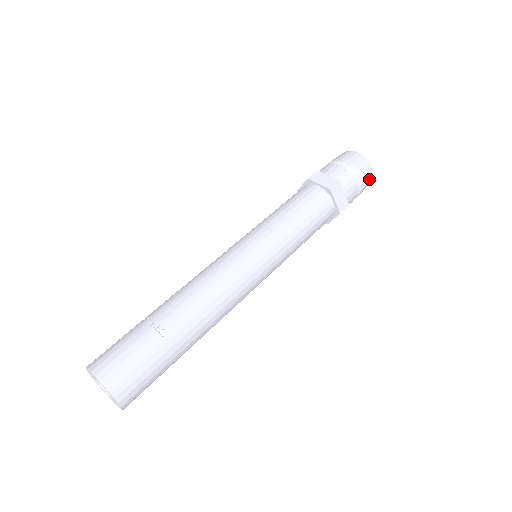
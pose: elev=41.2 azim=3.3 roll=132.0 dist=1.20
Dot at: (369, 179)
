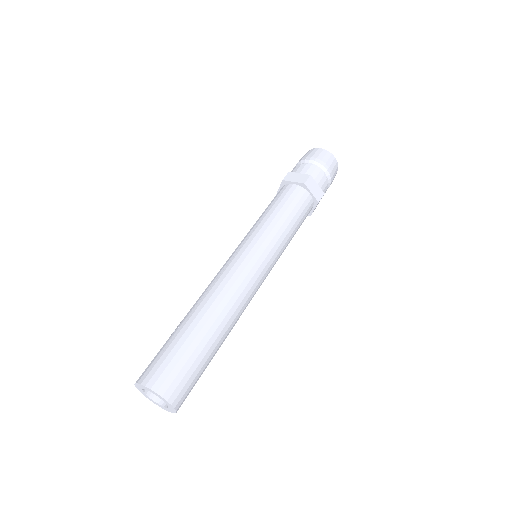
Dot at: (324, 154)
